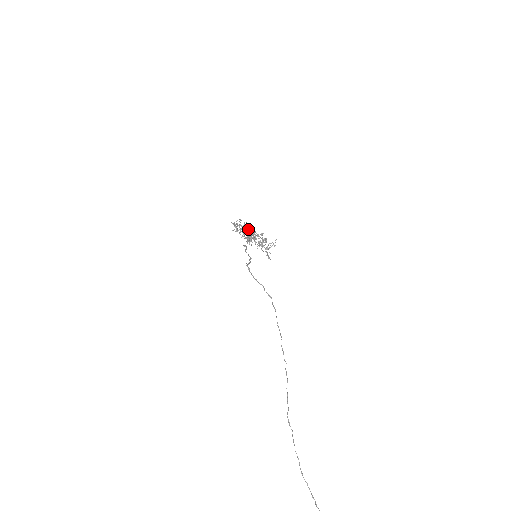
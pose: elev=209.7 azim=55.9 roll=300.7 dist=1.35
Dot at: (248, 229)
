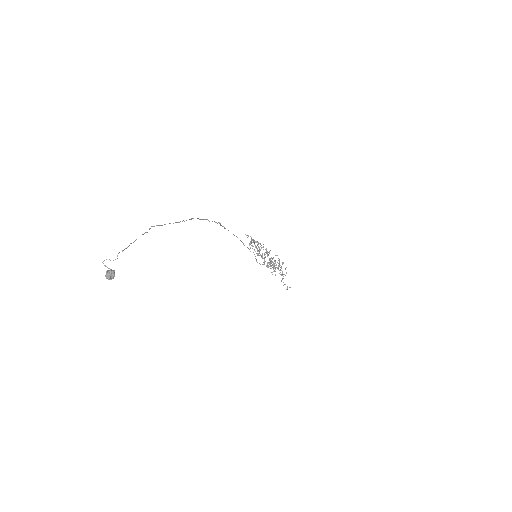
Dot at: occluded
